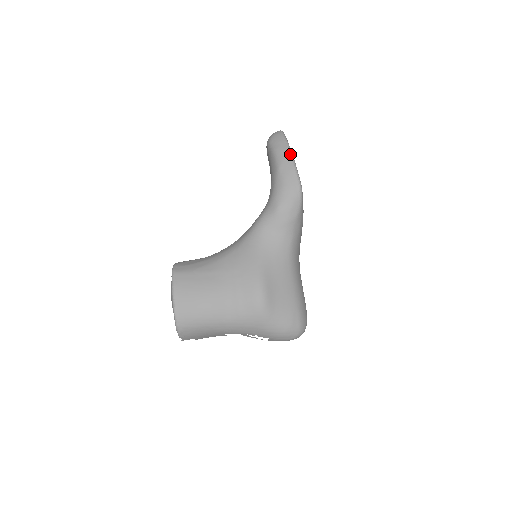
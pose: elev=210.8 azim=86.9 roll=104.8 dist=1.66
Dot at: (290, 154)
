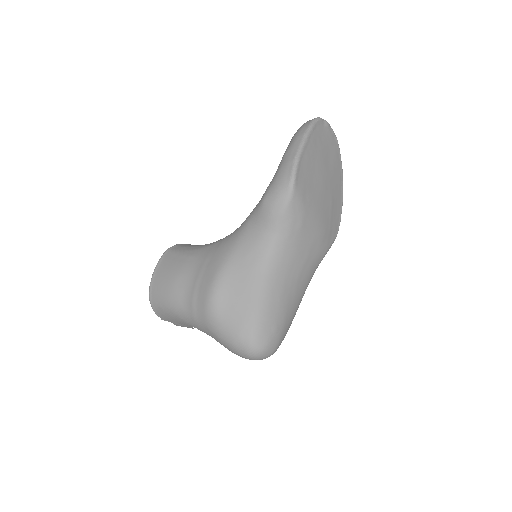
Dot at: (301, 141)
